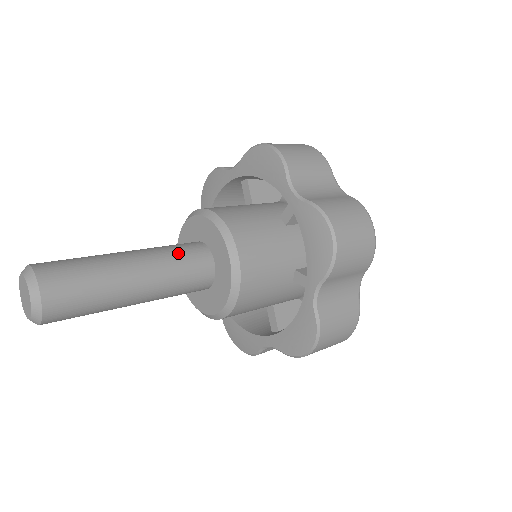
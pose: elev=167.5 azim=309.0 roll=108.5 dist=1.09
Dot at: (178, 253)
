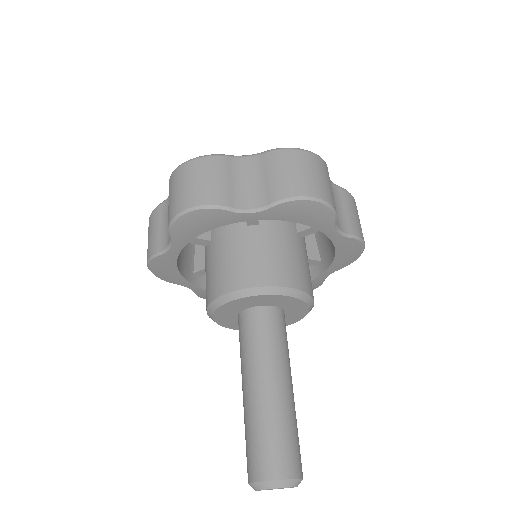
Dot at: (261, 339)
